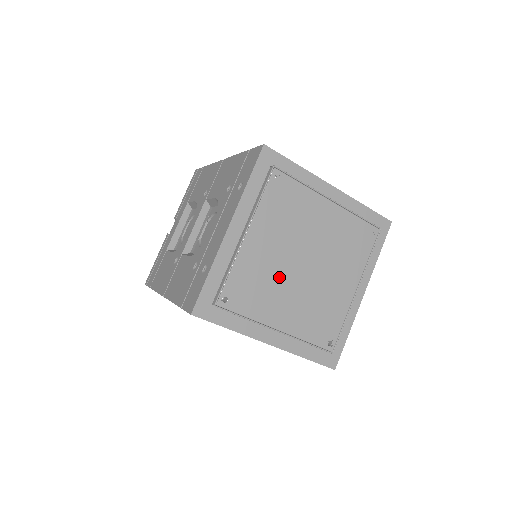
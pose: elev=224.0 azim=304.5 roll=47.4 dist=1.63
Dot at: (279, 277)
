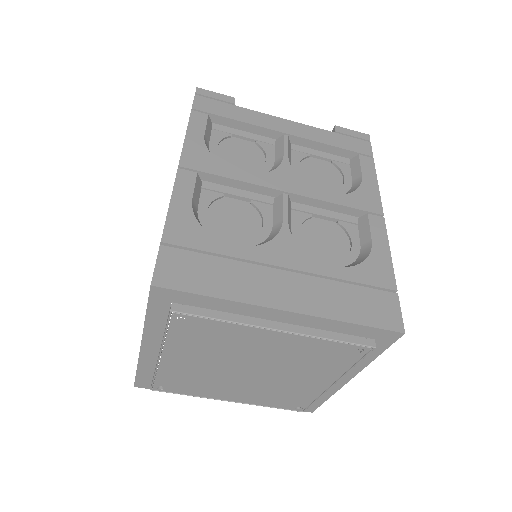
Dot at: (218, 378)
